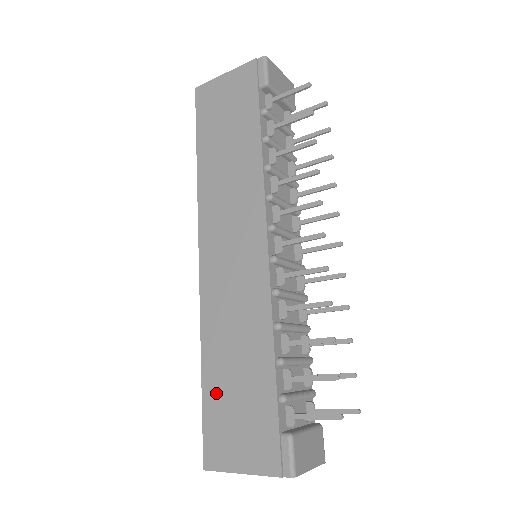
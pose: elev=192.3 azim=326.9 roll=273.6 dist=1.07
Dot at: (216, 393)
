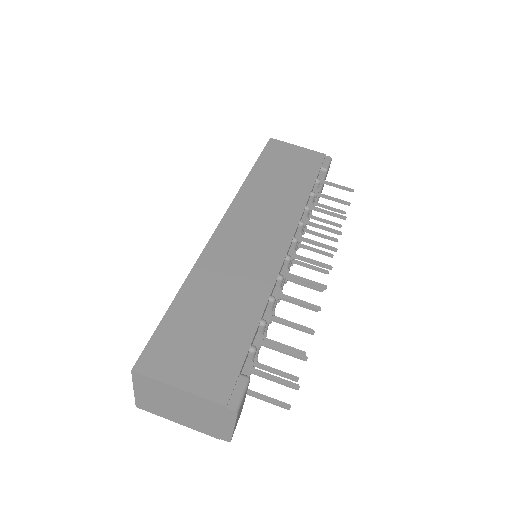
Dot at: (185, 315)
